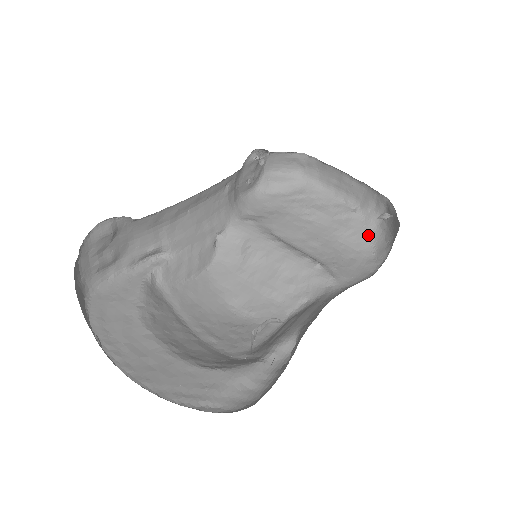
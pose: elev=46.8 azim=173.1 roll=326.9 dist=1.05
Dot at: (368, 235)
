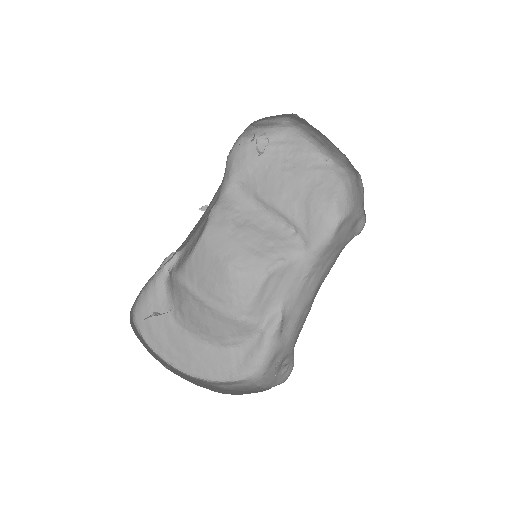
Dot at: (333, 188)
